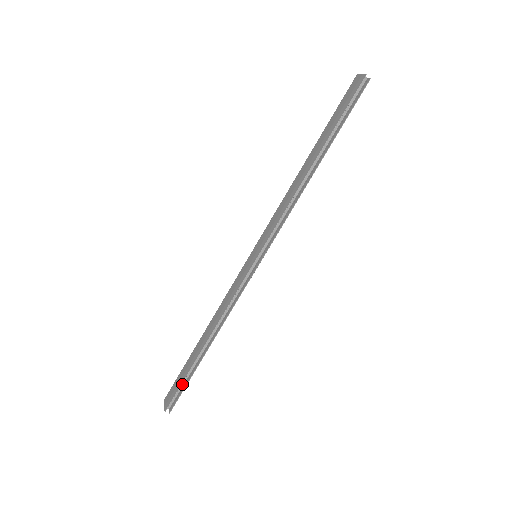
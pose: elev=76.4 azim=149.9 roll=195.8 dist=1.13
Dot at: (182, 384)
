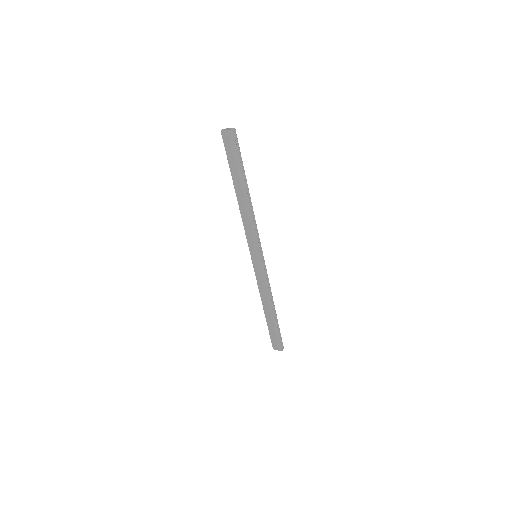
Dot at: (276, 335)
